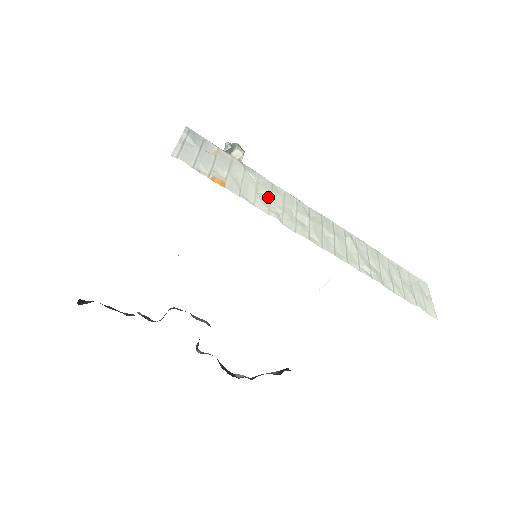
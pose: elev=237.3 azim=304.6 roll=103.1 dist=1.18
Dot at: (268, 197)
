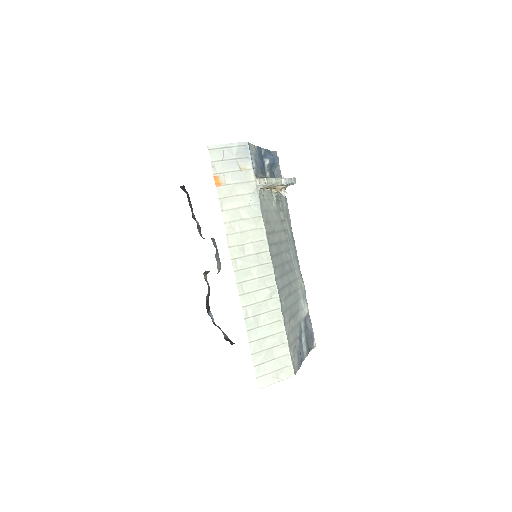
Dot at: (243, 218)
